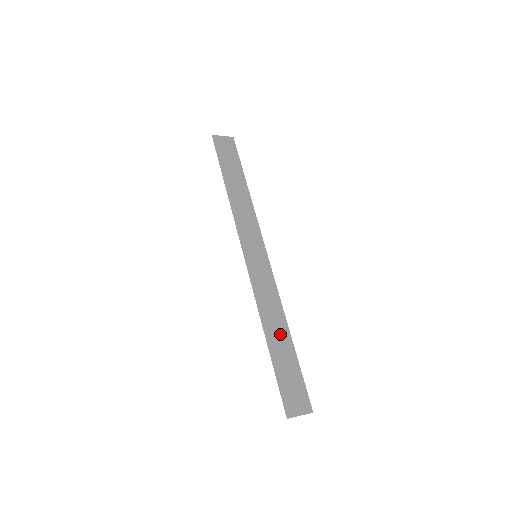
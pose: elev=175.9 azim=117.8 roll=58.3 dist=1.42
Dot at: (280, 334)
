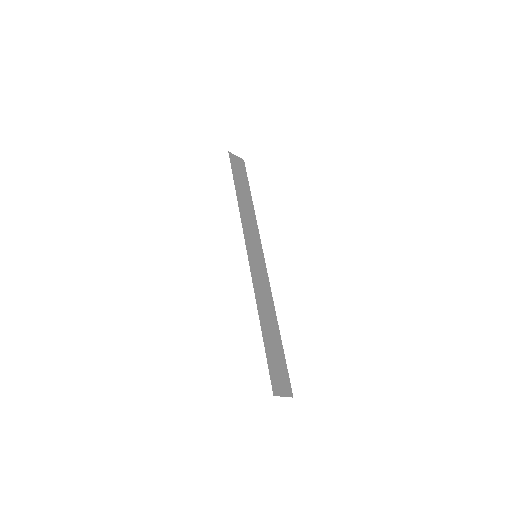
Dot at: (271, 324)
